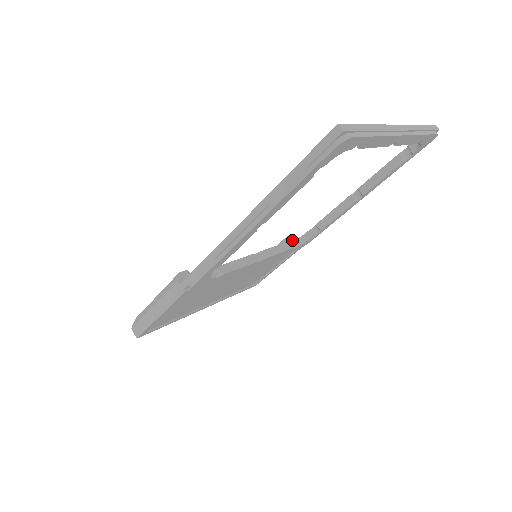
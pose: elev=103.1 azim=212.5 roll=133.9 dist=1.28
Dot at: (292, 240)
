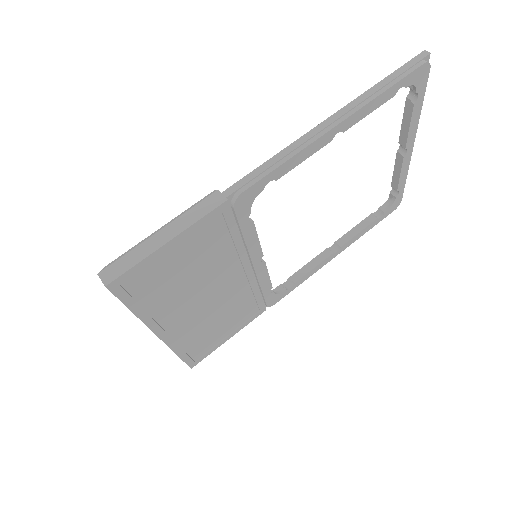
Dot at: occluded
